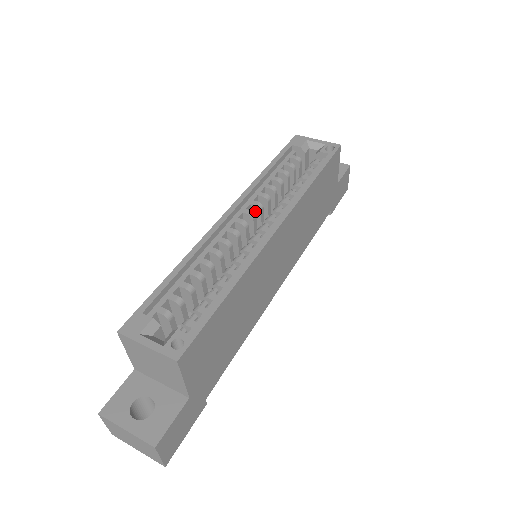
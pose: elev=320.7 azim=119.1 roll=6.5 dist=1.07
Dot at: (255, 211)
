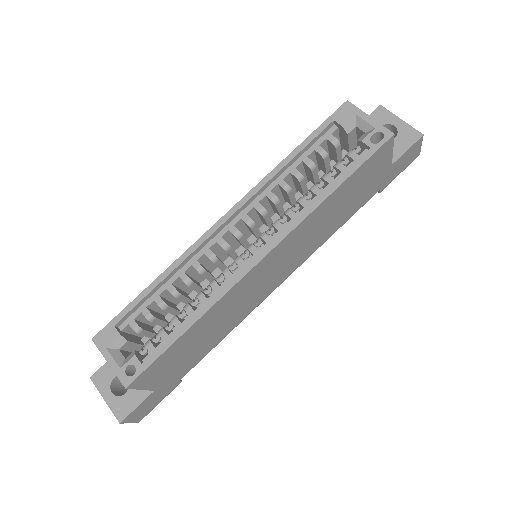
Dot at: (259, 214)
